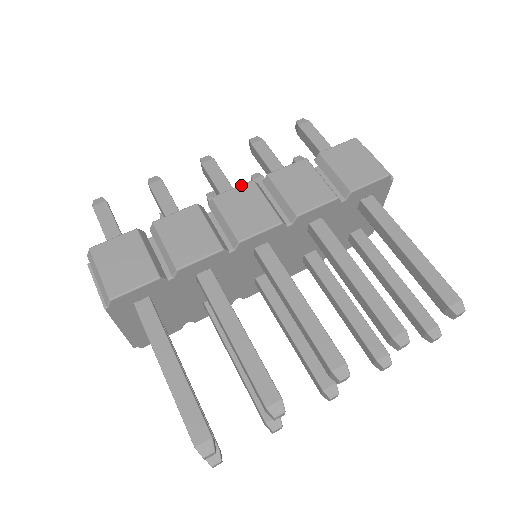
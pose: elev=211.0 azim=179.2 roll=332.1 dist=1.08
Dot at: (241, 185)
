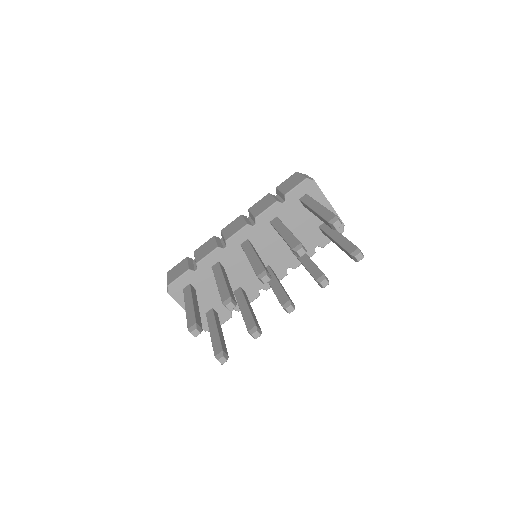
Dot at: (235, 219)
